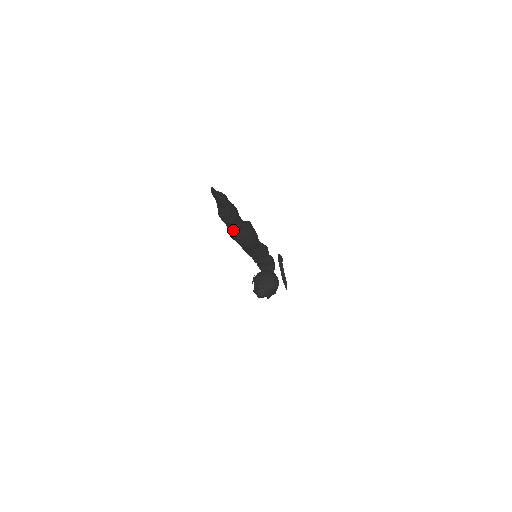
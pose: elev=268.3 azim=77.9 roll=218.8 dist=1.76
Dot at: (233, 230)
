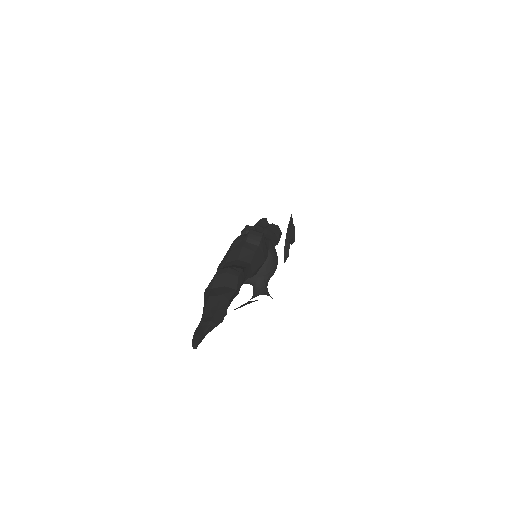
Dot at: occluded
